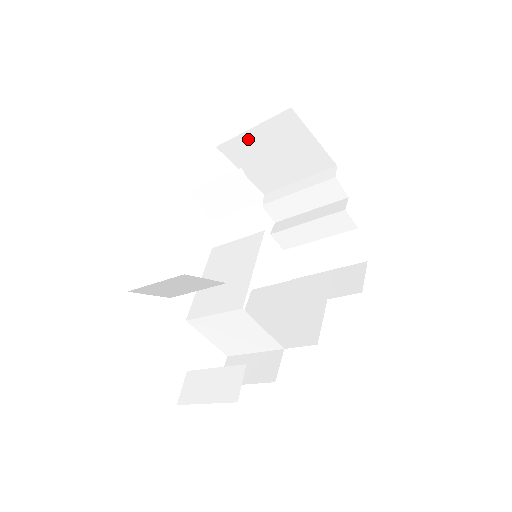
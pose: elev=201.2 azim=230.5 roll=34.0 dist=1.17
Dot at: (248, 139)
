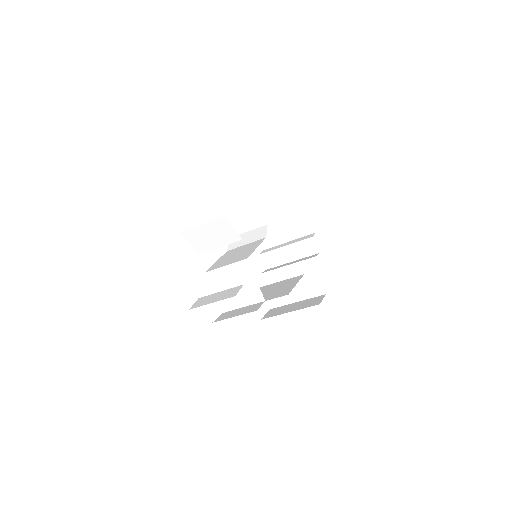
Dot at: (263, 204)
